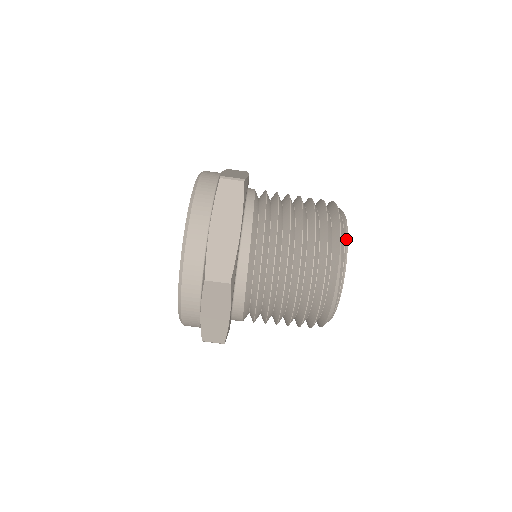
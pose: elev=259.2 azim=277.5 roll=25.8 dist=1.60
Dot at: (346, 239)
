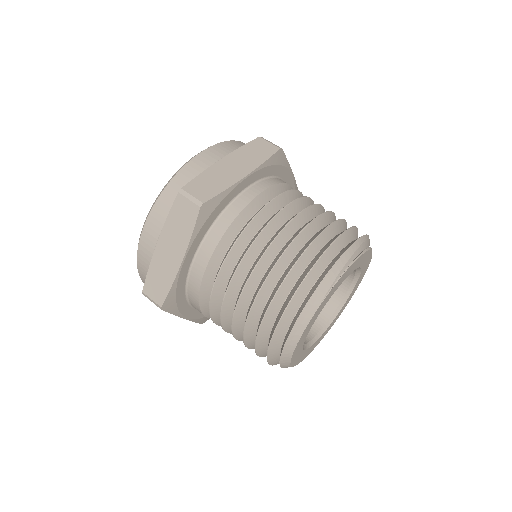
Dot at: occluded
